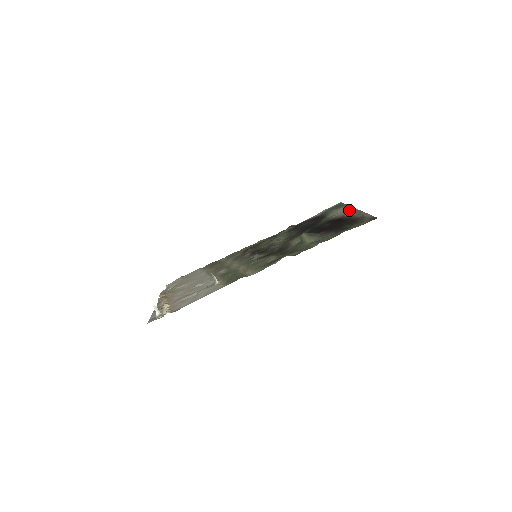
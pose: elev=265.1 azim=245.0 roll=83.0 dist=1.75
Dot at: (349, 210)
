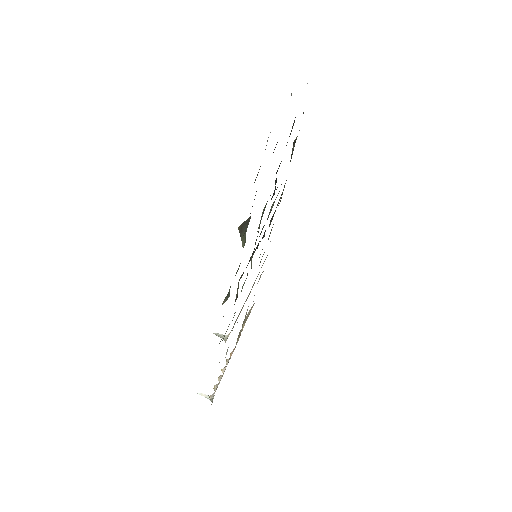
Dot at: occluded
